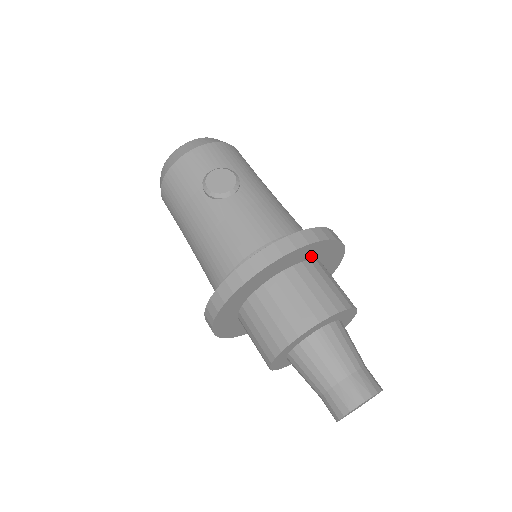
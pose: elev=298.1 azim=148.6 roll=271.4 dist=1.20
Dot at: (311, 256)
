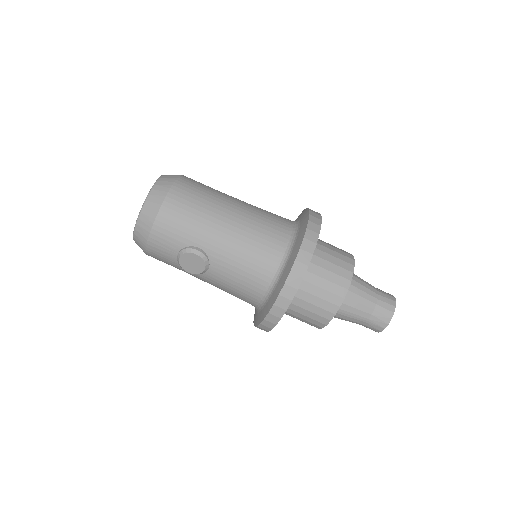
Dot at: occluded
